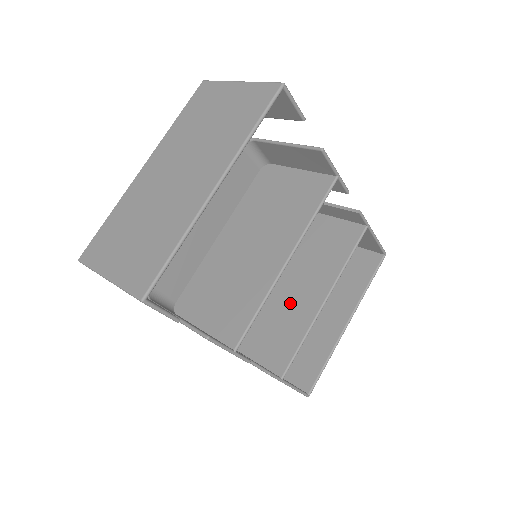
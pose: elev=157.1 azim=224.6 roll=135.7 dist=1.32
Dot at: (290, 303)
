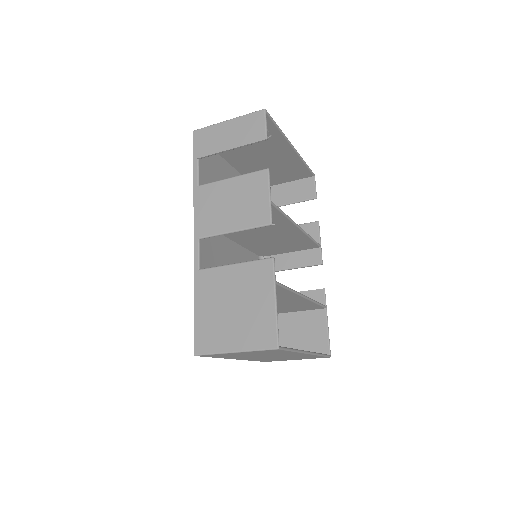
Dot at: occluded
